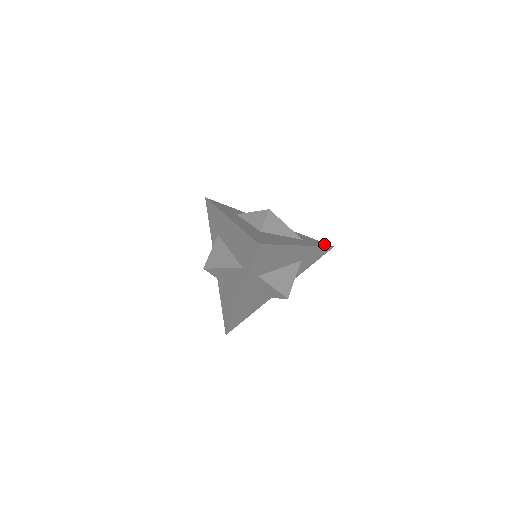
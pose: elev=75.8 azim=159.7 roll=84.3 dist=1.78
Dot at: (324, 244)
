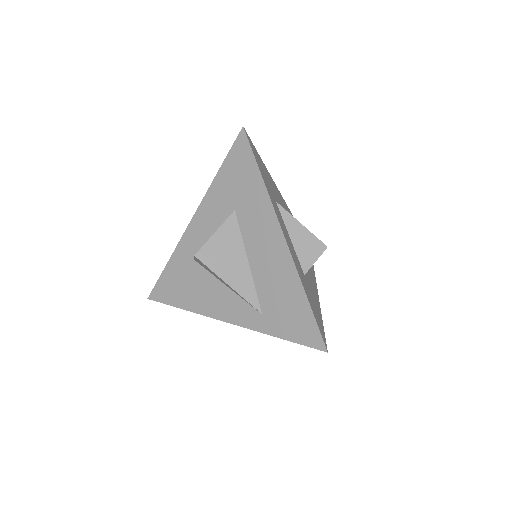
Dot at: occluded
